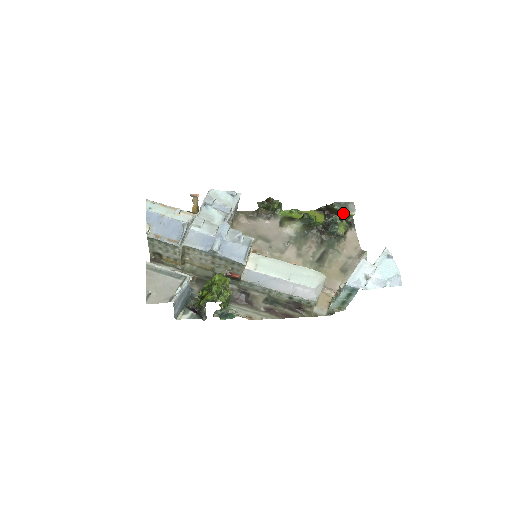
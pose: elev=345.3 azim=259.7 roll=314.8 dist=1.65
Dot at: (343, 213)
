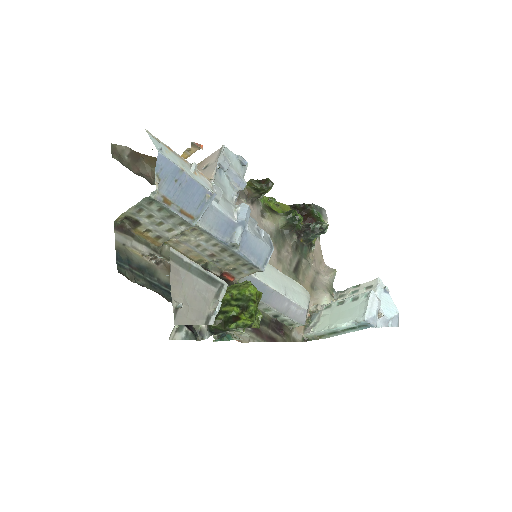
Dot at: (318, 219)
